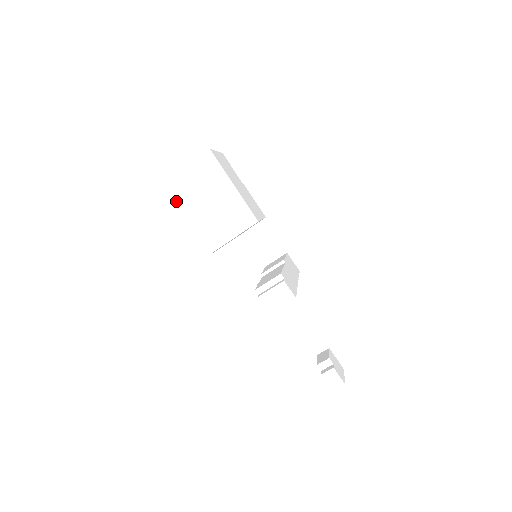
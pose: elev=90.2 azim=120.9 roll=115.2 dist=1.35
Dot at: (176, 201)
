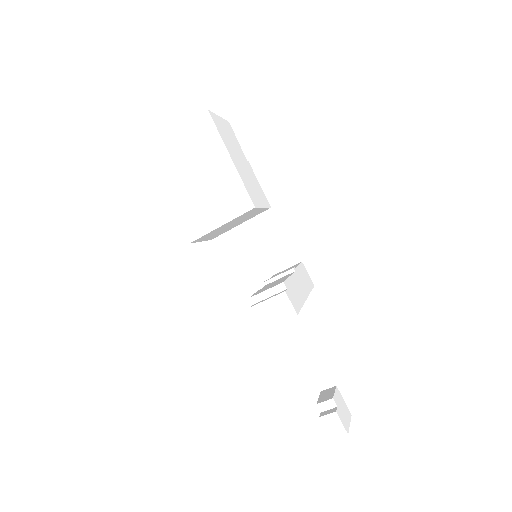
Dot at: (160, 171)
